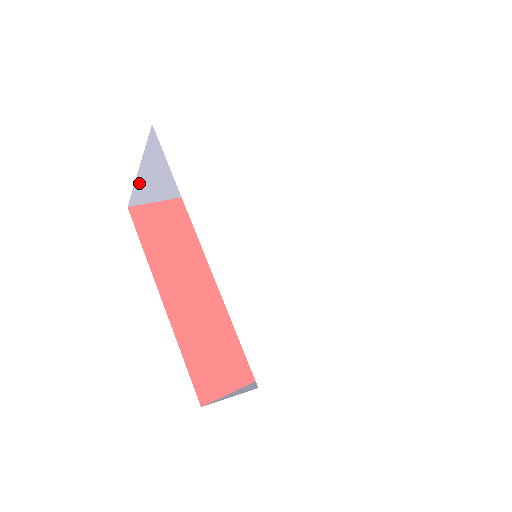
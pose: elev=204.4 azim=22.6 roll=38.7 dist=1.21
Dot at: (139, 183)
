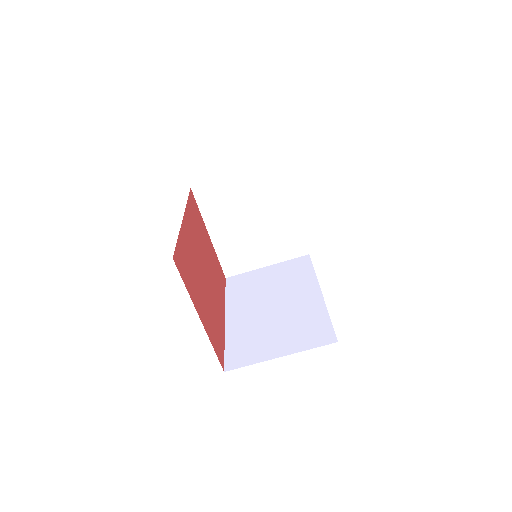
Dot at: (222, 181)
